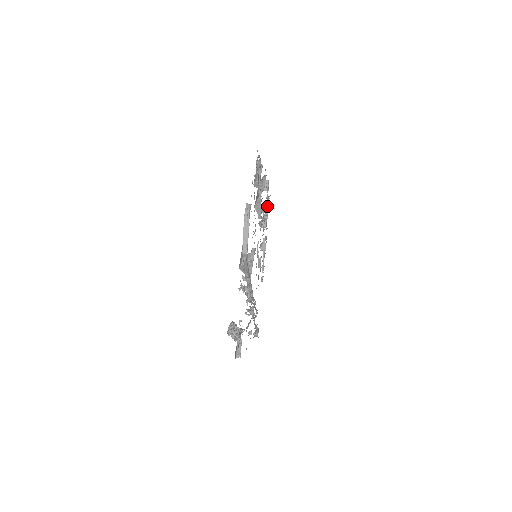
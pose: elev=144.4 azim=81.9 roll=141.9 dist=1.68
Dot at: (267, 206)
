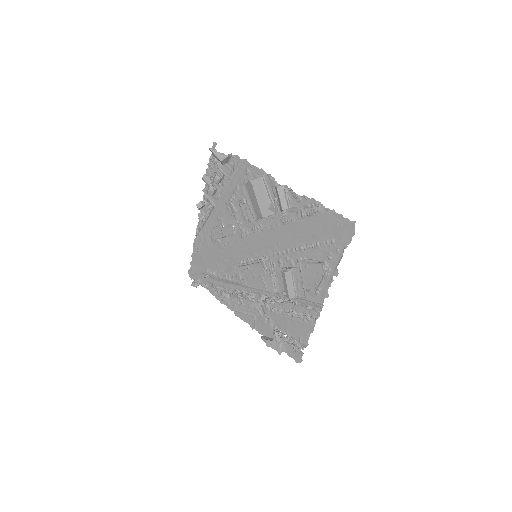
Dot at: (229, 182)
